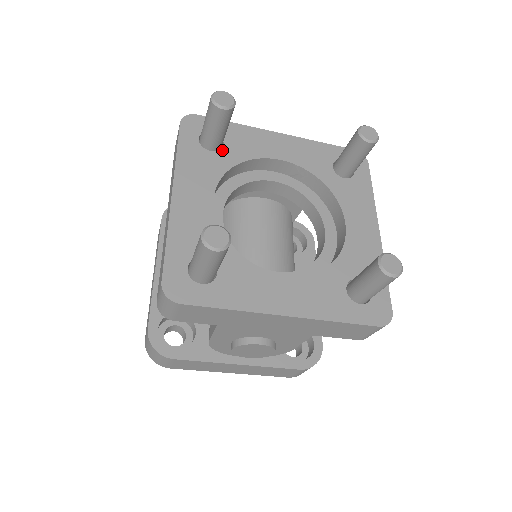
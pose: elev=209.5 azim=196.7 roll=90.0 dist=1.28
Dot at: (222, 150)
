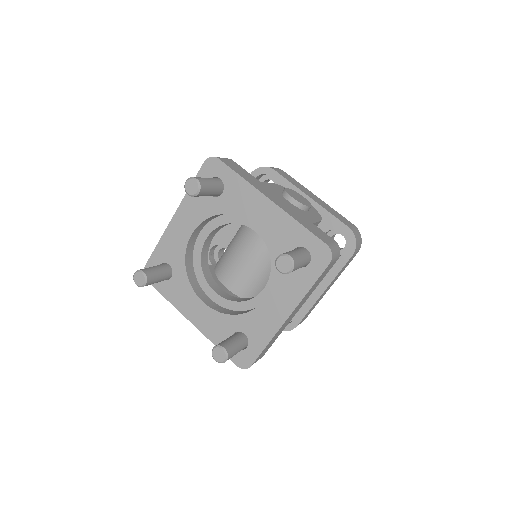
Dot at: (218, 198)
